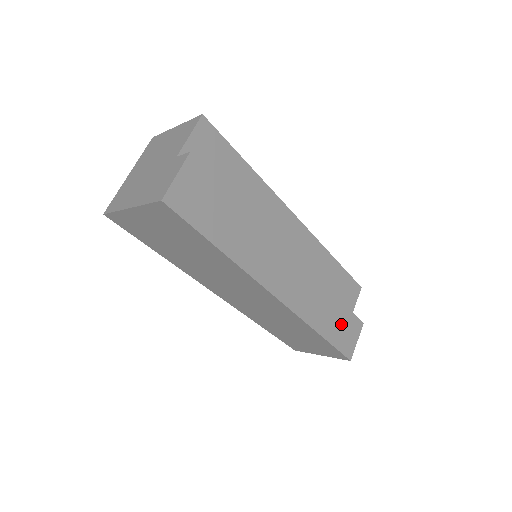
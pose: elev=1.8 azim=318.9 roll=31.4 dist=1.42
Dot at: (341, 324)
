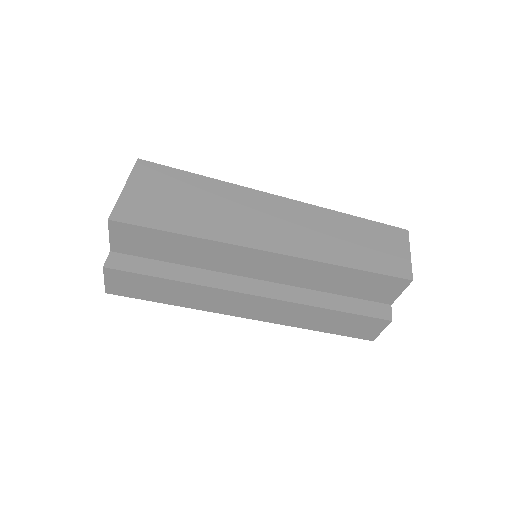
Dot at: (348, 324)
